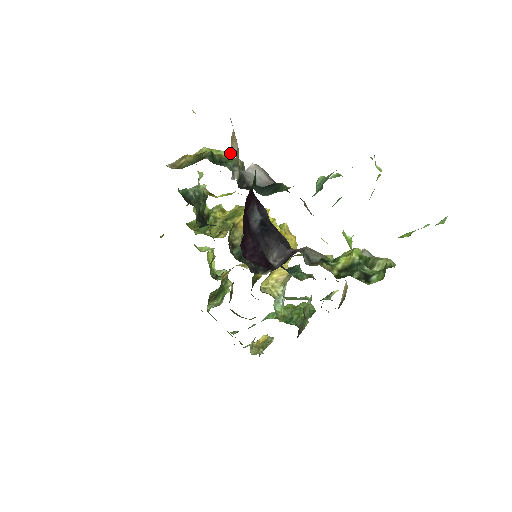
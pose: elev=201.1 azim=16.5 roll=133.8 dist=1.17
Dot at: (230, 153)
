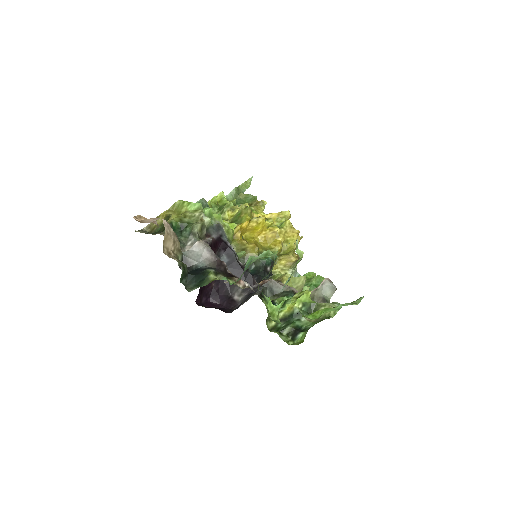
Dot at: (199, 205)
